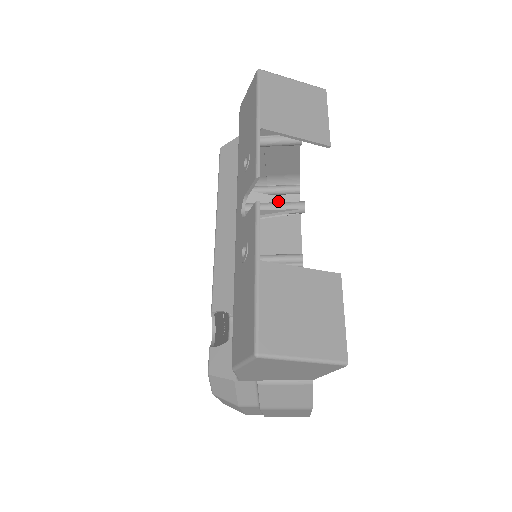
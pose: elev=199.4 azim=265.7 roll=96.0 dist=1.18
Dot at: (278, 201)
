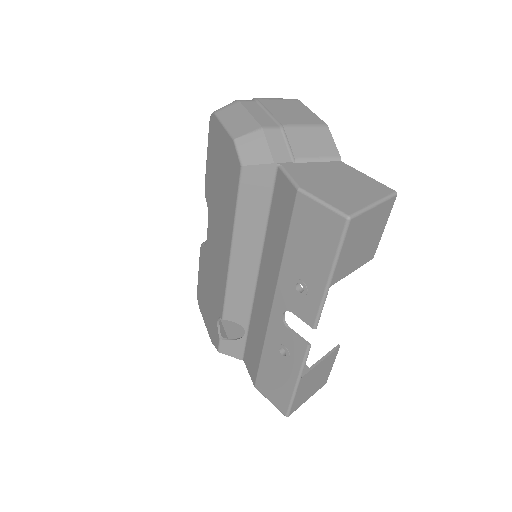
Dot at: occluded
